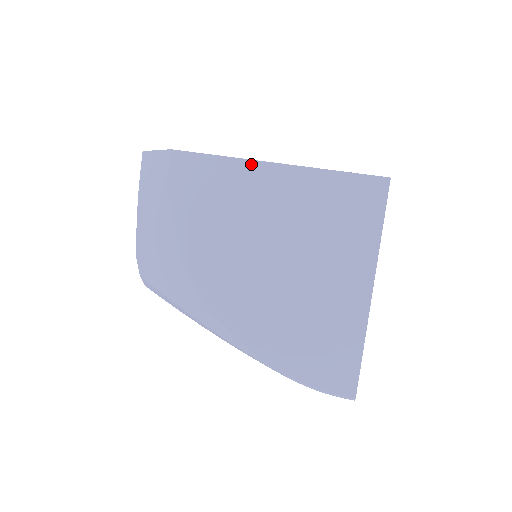
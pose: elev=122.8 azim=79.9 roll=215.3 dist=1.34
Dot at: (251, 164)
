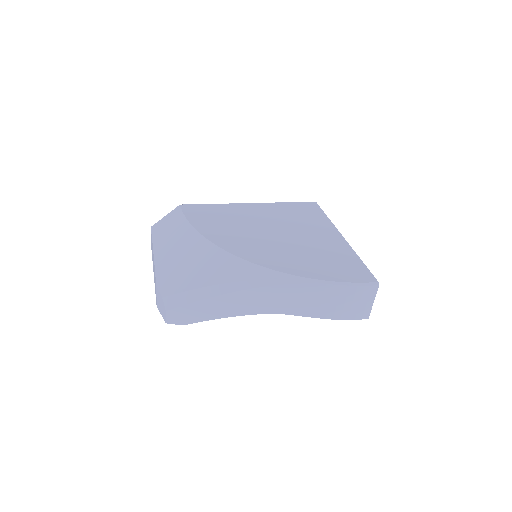
Dot at: (235, 205)
